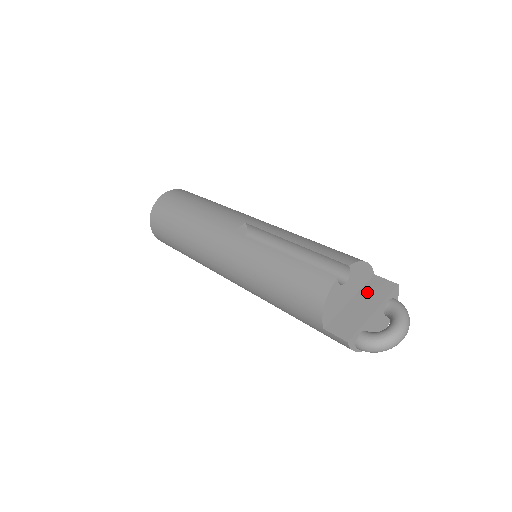
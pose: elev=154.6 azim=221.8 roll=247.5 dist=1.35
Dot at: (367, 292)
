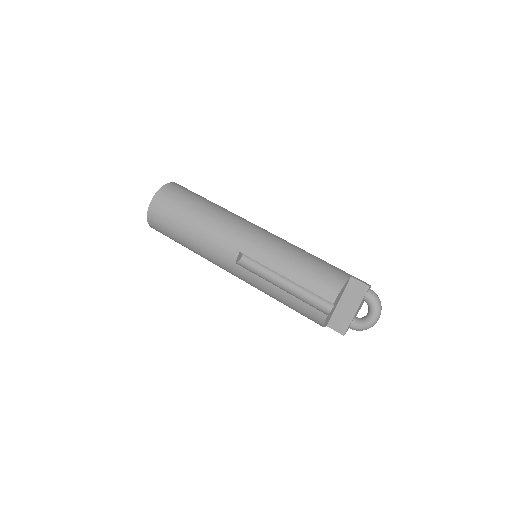
Dot at: (349, 294)
